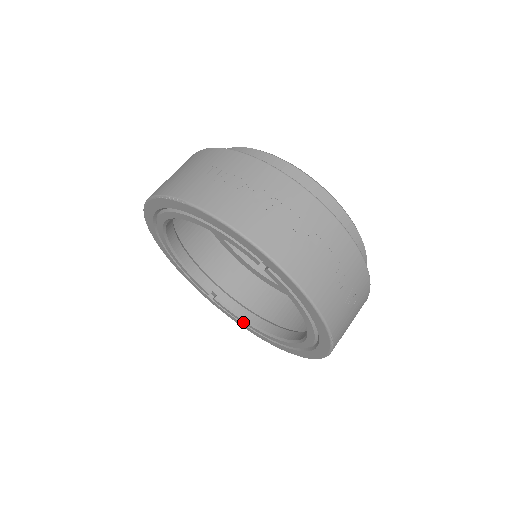
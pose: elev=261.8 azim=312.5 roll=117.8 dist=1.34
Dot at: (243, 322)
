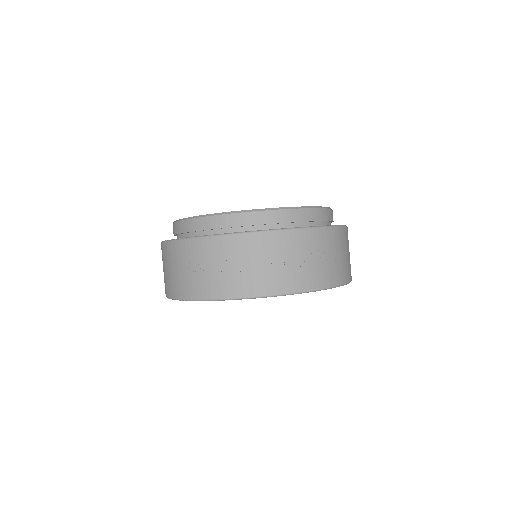
Dot at: occluded
